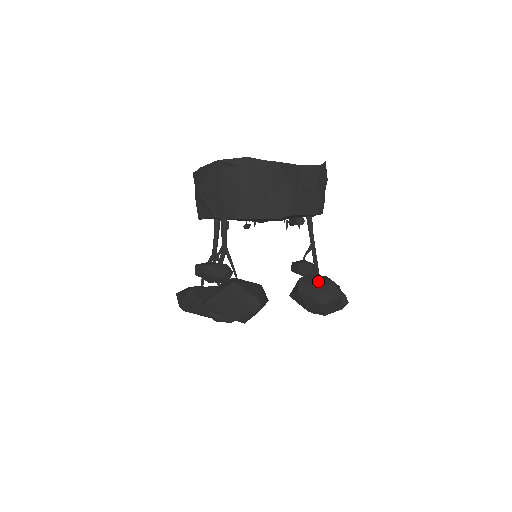
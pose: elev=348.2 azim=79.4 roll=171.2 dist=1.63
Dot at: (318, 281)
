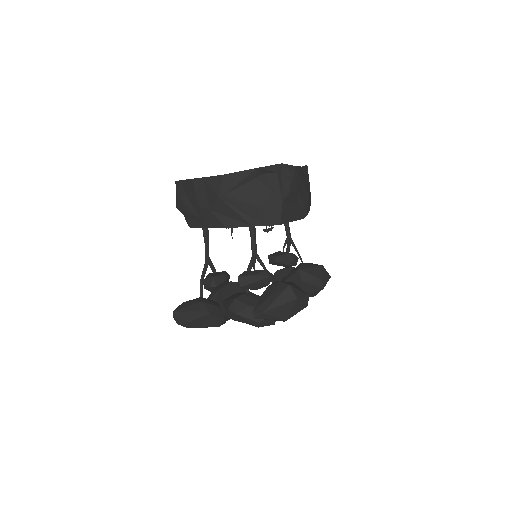
Dot at: (314, 268)
